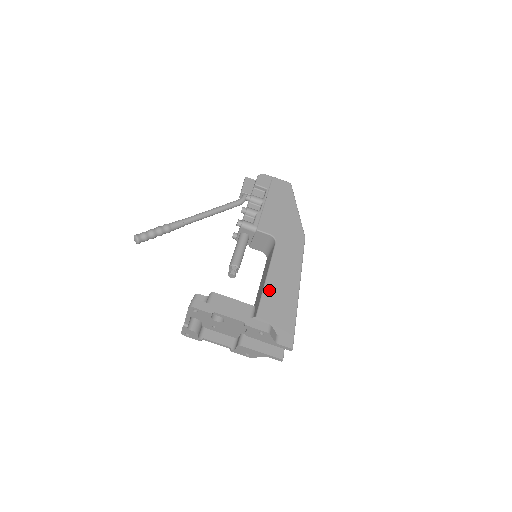
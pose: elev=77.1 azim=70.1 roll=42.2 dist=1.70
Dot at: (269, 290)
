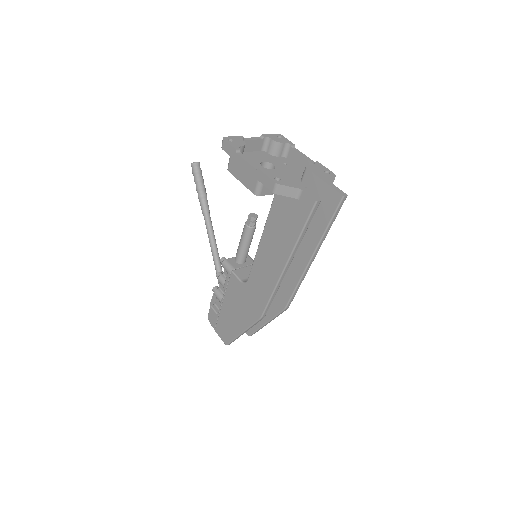
Dot at: occluded
